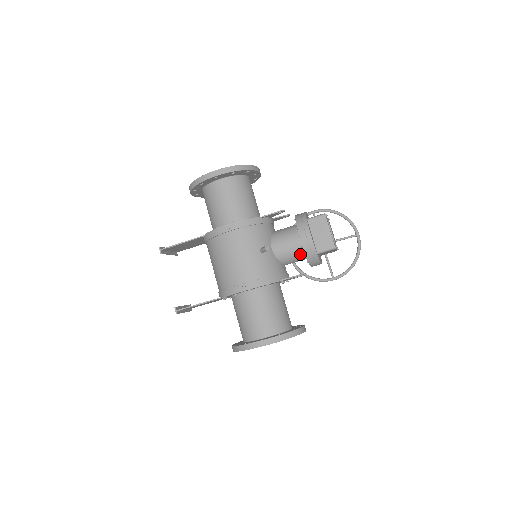
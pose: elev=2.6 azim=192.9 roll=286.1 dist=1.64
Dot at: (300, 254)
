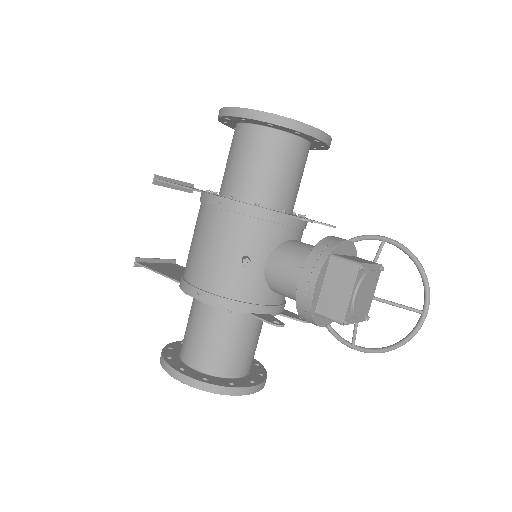
Dot at: occluded
